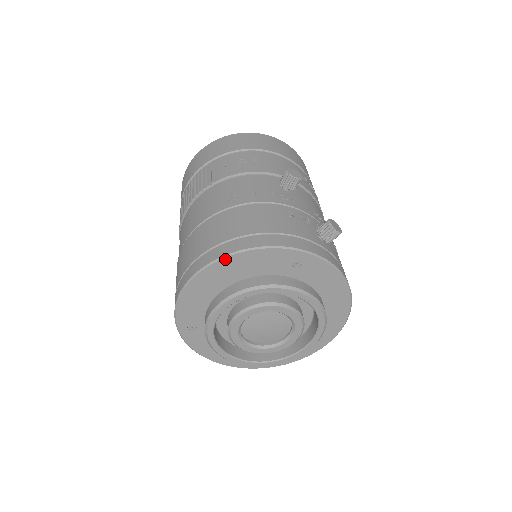
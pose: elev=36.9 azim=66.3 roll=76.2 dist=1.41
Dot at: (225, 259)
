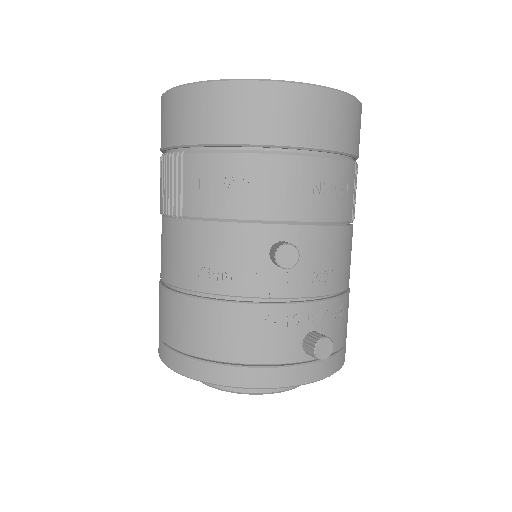
Dot at: (189, 377)
